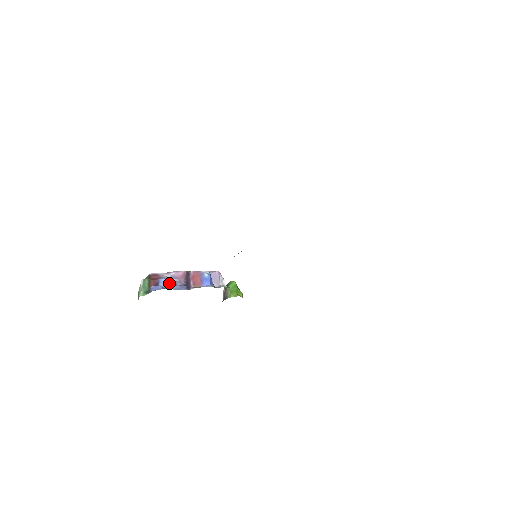
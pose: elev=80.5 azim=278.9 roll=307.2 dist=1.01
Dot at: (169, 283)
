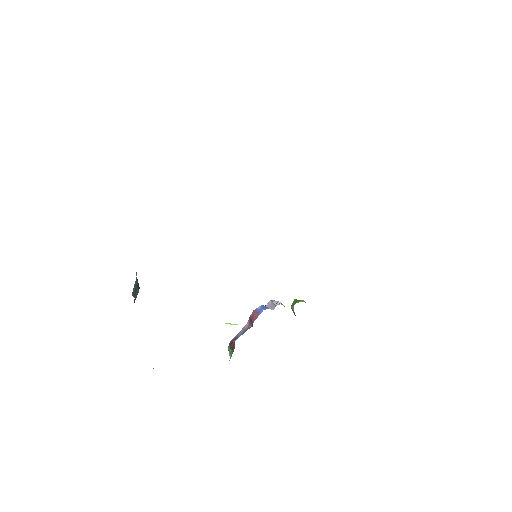
Dot at: occluded
